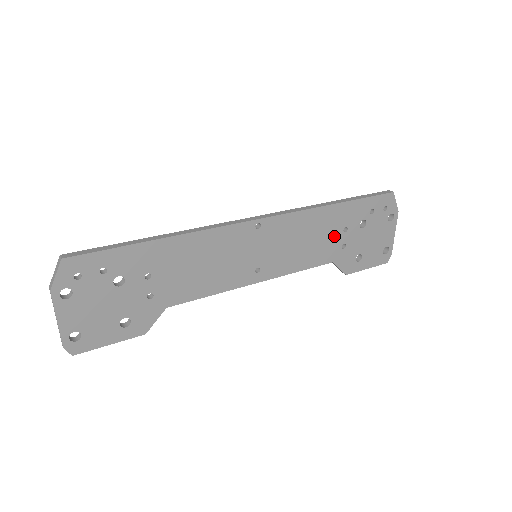
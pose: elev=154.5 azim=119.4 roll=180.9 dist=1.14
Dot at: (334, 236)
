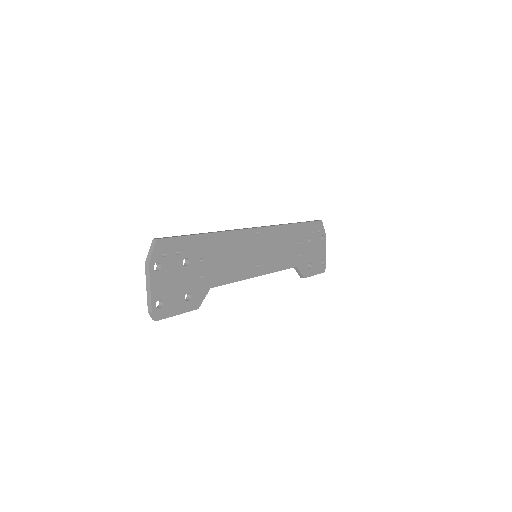
Dot at: (296, 247)
